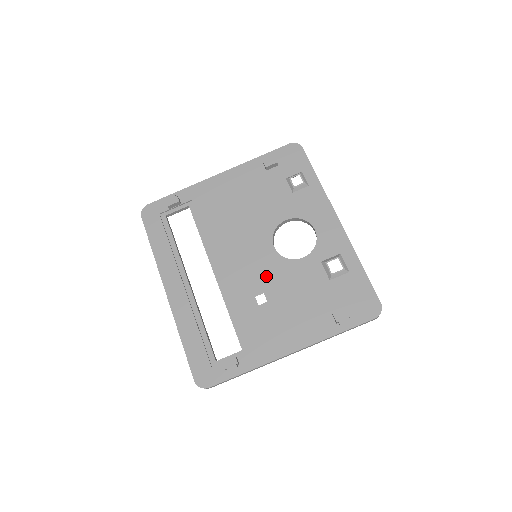
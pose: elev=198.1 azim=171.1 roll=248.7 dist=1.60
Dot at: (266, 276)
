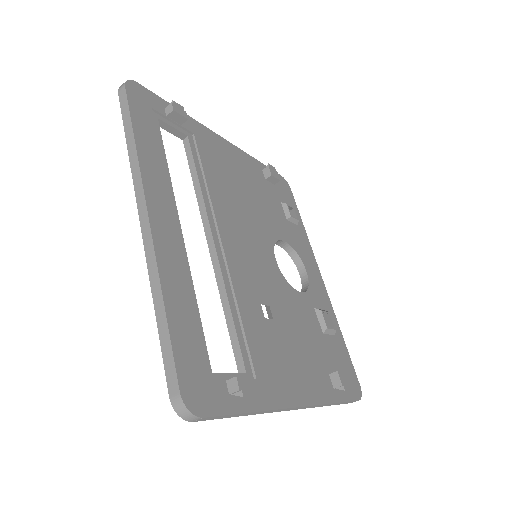
Dot at: (271, 287)
